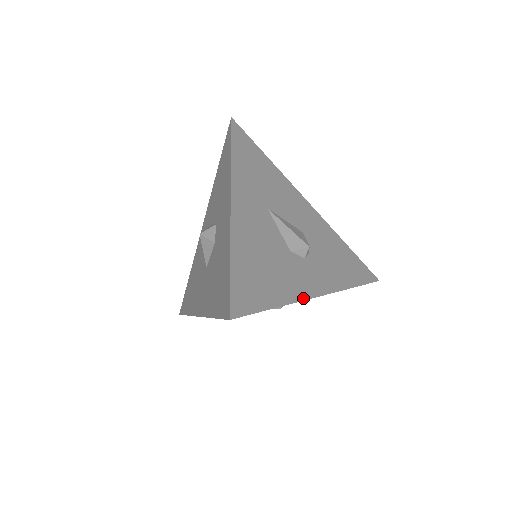
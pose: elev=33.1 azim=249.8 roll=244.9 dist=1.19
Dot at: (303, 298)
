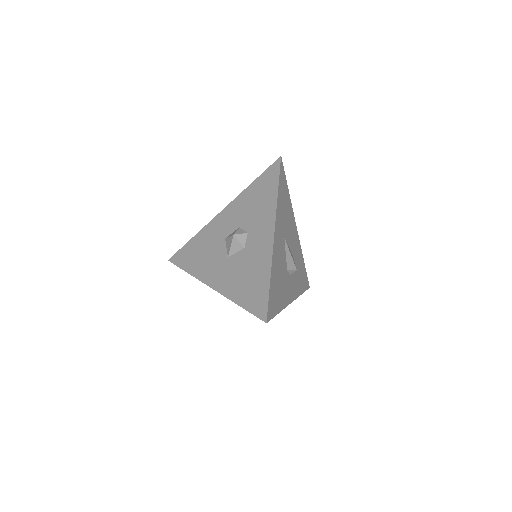
Dot at: (287, 305)
